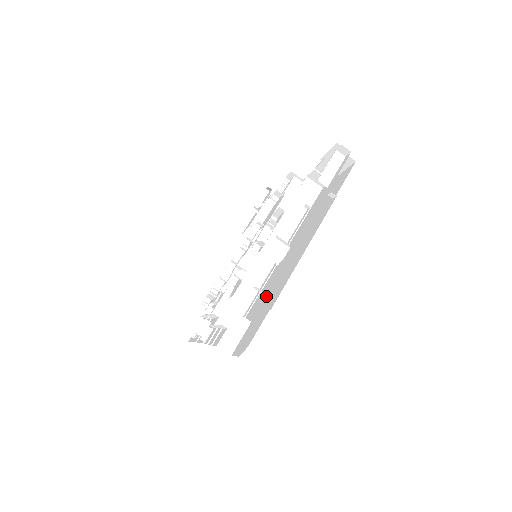
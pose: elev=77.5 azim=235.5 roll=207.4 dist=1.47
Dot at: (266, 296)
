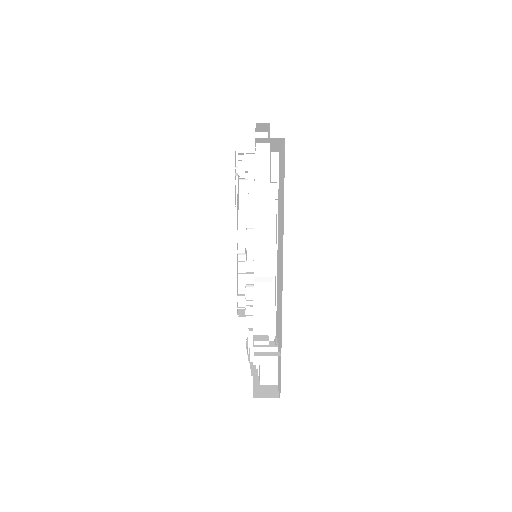
Dot at: (278, 316)
